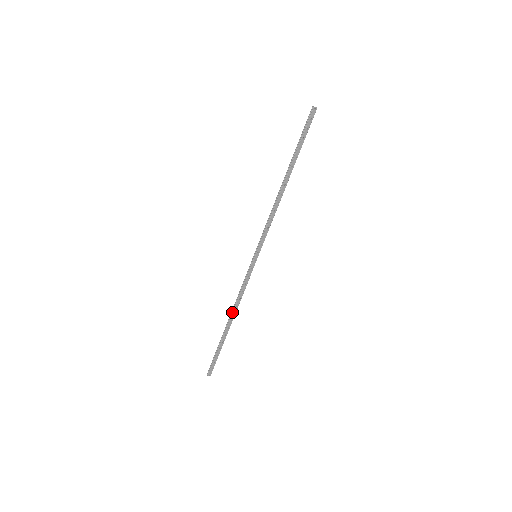
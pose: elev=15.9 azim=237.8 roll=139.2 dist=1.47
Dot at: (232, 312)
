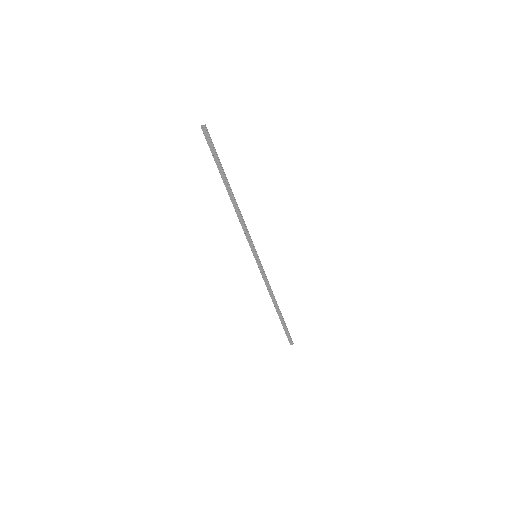
Dot at: occluded
